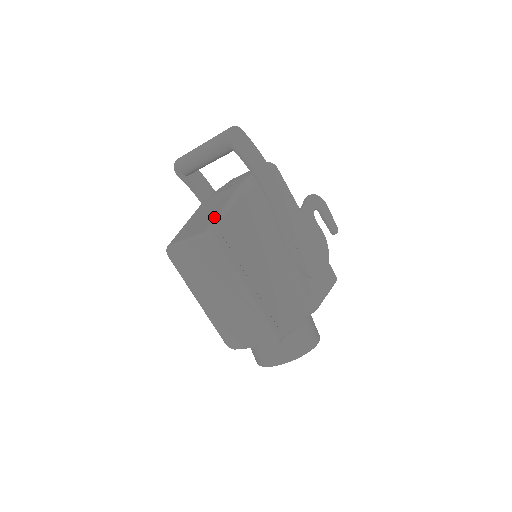
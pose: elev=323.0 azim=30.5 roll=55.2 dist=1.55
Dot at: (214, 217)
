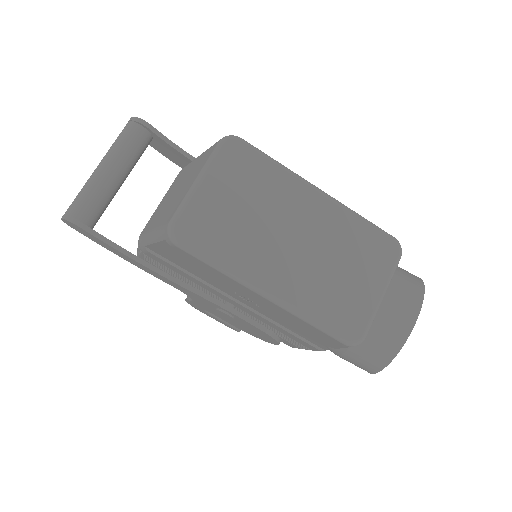
Dot at: (205, 151)
